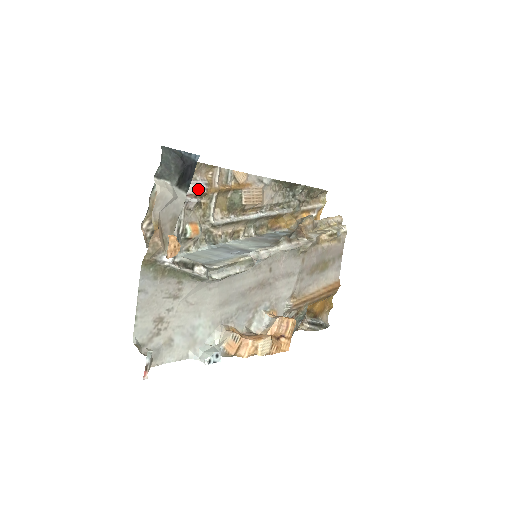
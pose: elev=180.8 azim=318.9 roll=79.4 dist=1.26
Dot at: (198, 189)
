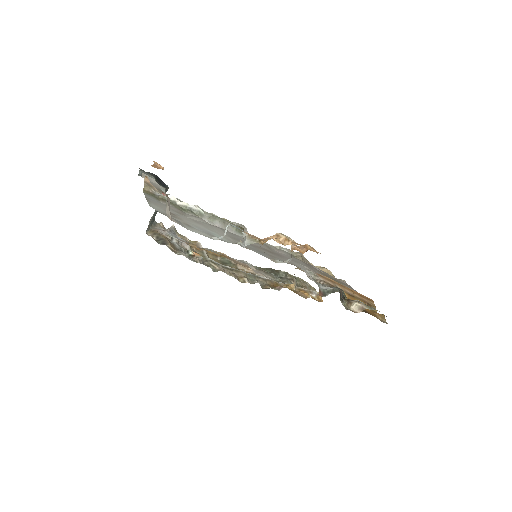
Dot at: (187, 242)
